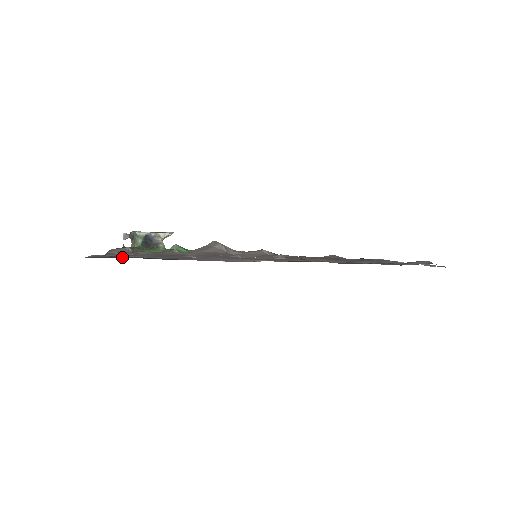
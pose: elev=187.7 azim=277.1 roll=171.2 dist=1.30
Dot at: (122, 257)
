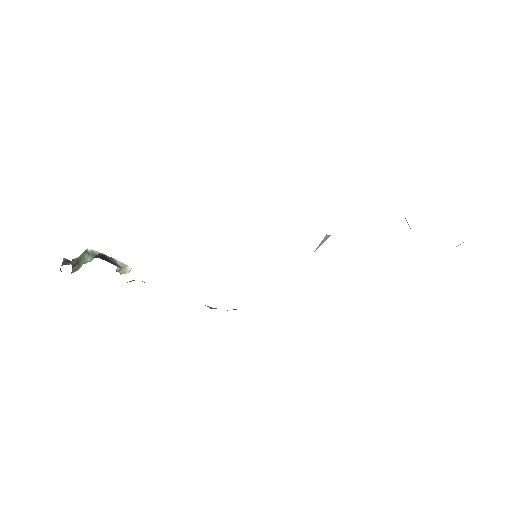
Dot at: occluded
